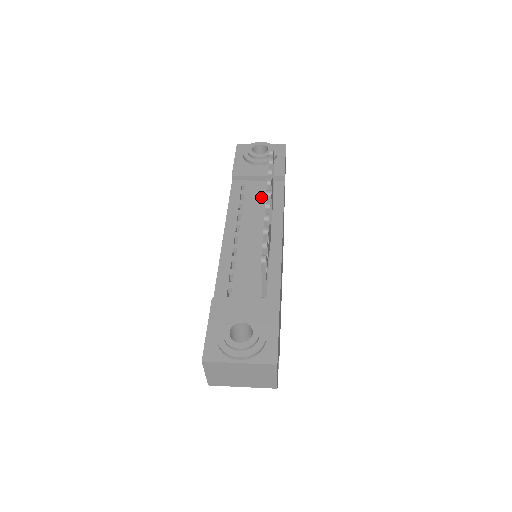
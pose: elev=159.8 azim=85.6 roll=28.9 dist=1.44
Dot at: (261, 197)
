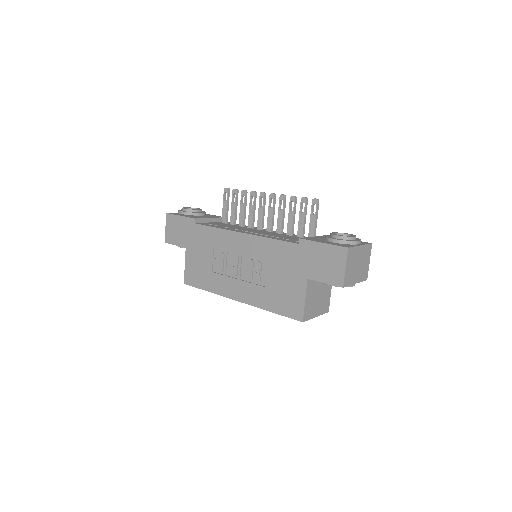
Dot at: (228, 225)
